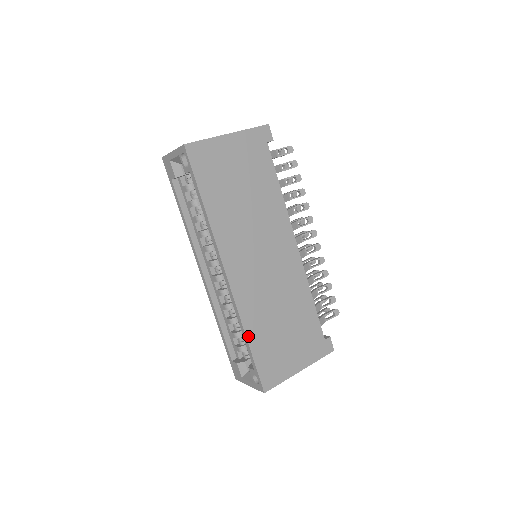
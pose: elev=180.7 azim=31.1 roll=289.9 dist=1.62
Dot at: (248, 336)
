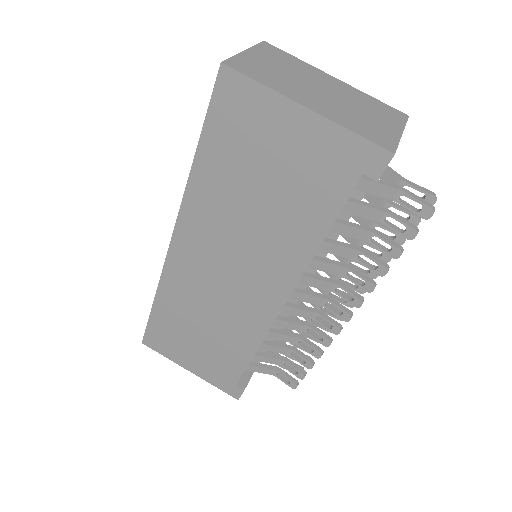
Dot at: (157, 301)
